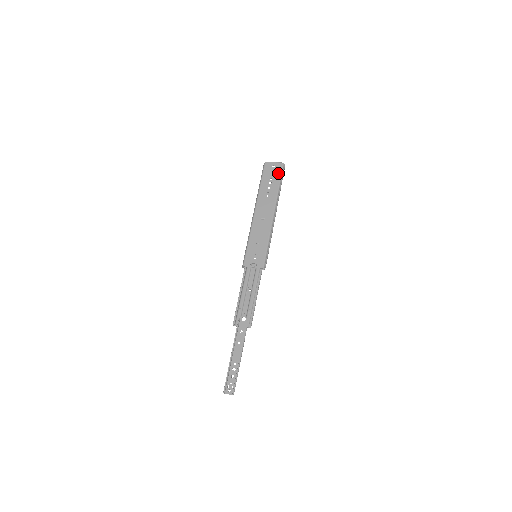
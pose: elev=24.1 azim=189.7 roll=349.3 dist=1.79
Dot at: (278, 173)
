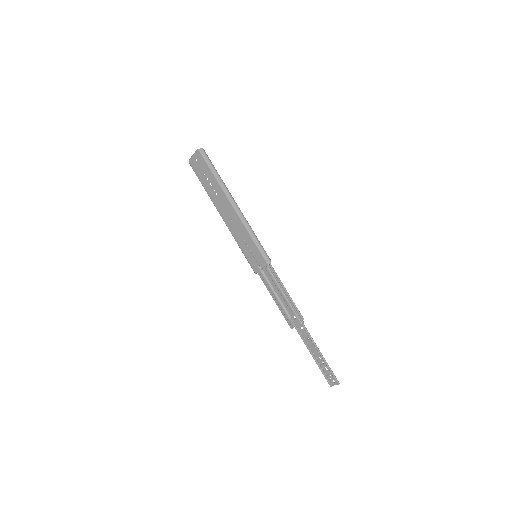
Dot at: (203, 164)
